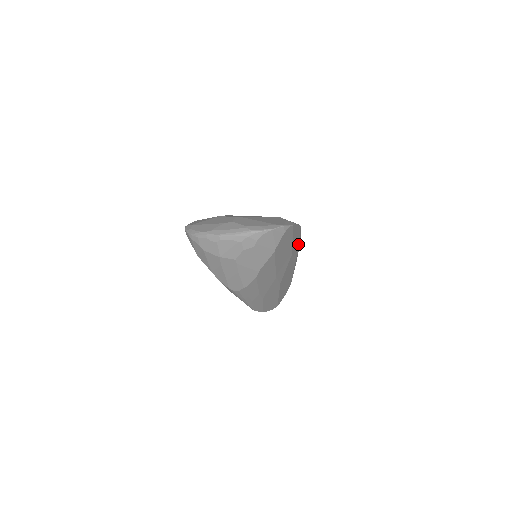
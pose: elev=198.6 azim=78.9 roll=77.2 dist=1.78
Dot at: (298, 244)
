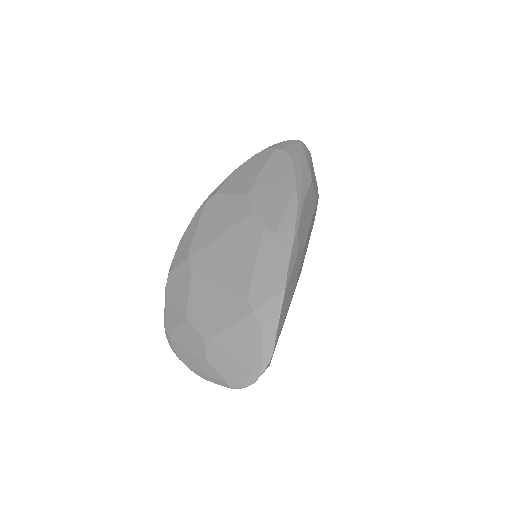
Dot at: (296, 262)
